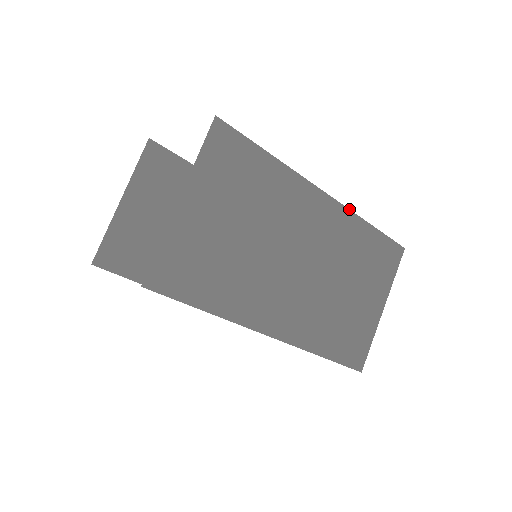
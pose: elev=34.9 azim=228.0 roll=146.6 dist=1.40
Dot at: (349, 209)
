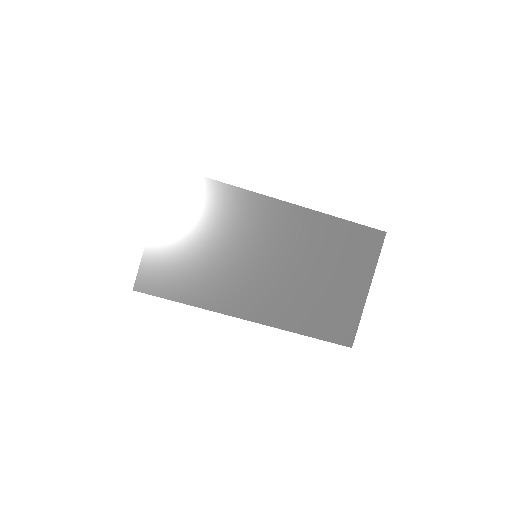
Dot at: (308, 208)
